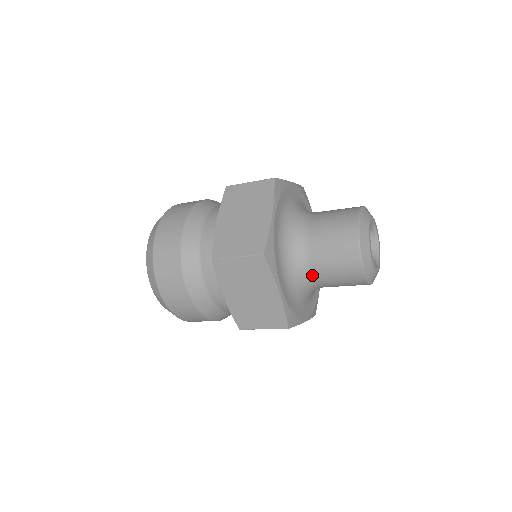
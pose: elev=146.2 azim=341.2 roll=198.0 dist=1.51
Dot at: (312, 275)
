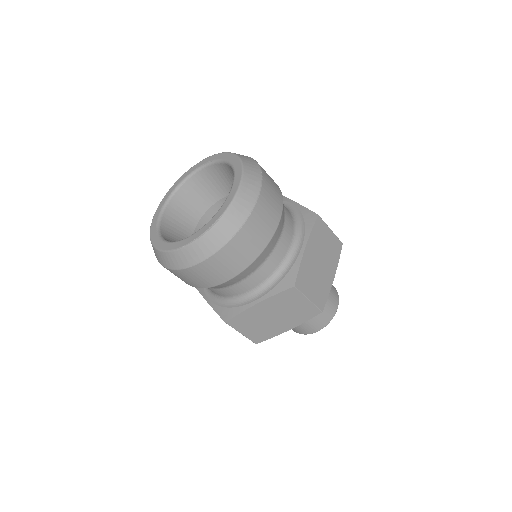
Dot at: occluded
